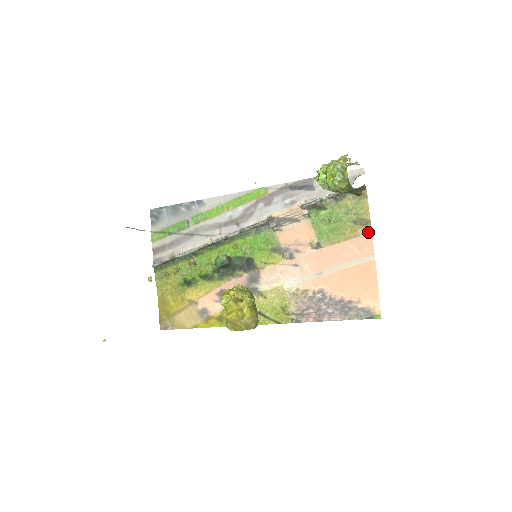
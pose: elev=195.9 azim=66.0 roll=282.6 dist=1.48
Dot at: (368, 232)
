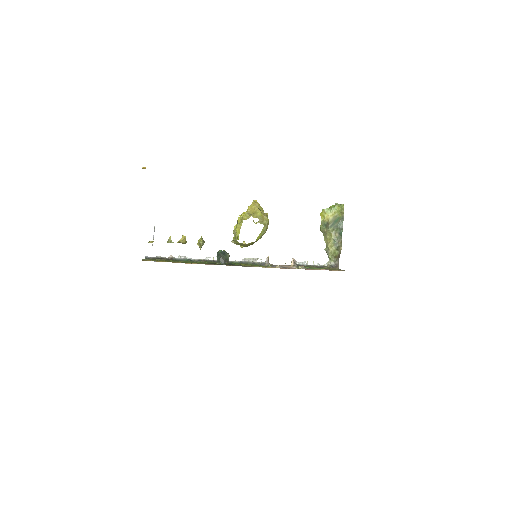
Dot at: occluded
